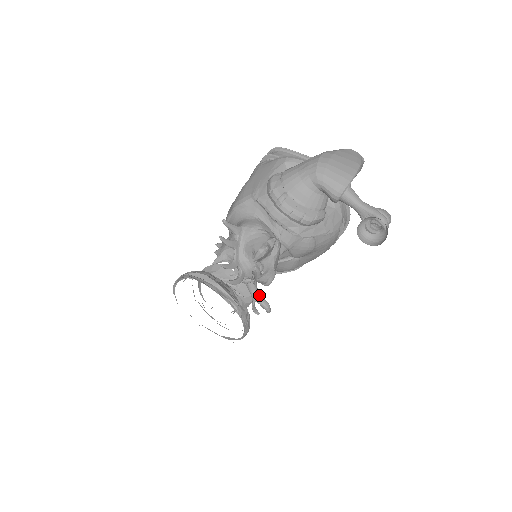
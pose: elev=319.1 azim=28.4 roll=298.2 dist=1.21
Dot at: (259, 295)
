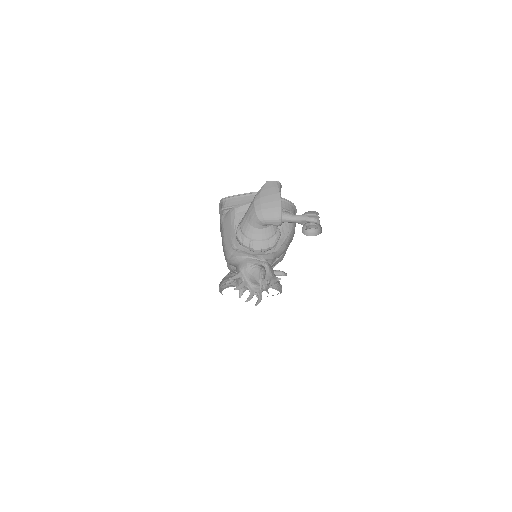
Dot at: occluded
